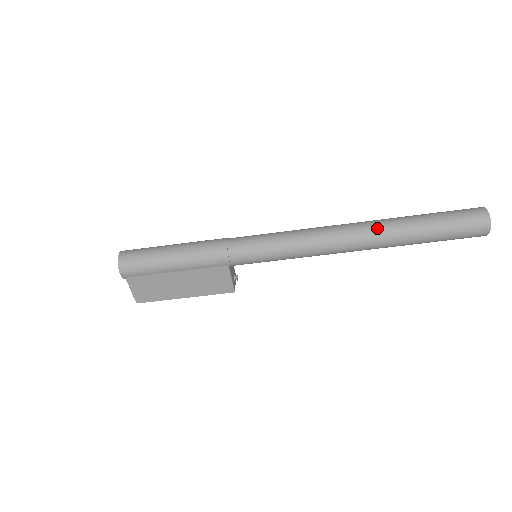
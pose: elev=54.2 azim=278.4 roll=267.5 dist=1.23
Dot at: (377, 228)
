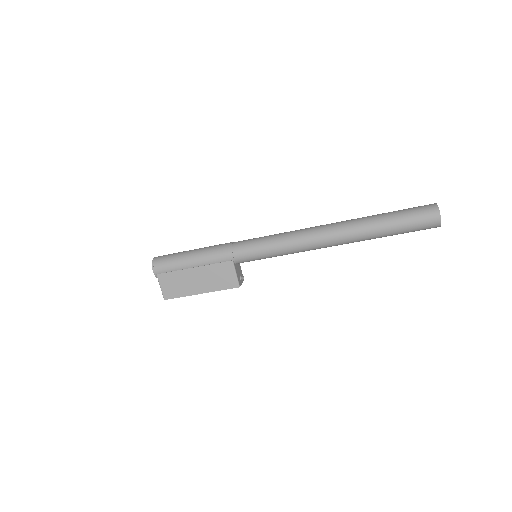
Dot at: (347, 223)
